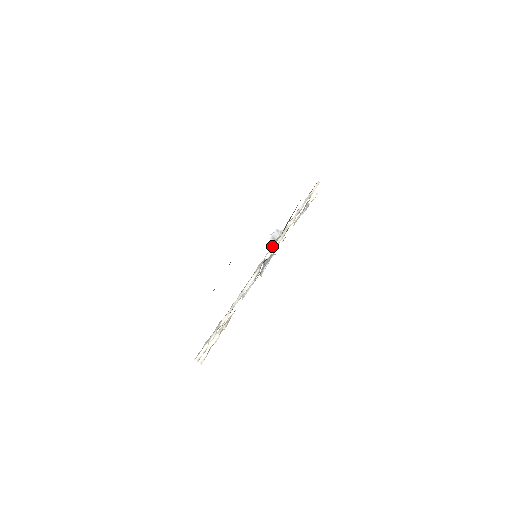
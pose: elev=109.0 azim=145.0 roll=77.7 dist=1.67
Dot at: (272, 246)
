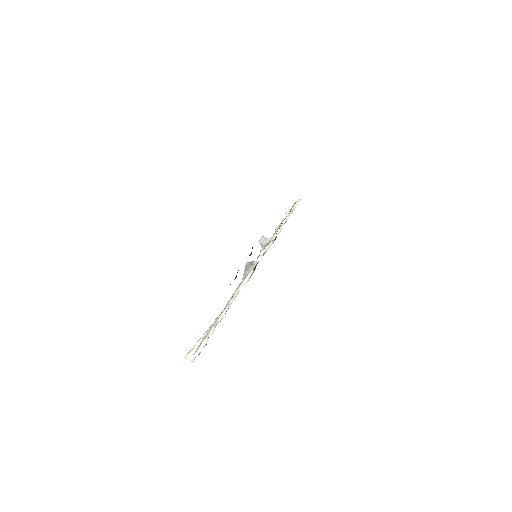
Dot at: (262, 251)
